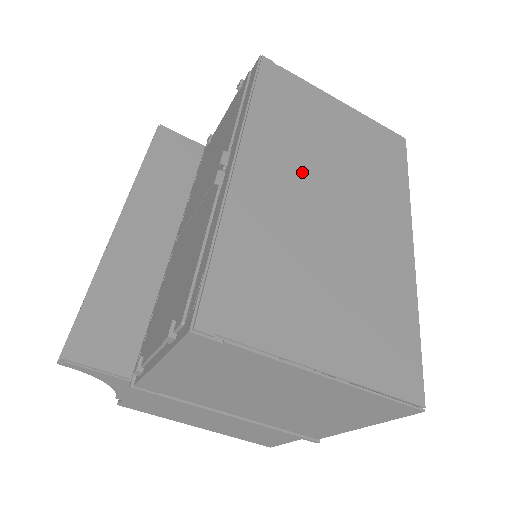
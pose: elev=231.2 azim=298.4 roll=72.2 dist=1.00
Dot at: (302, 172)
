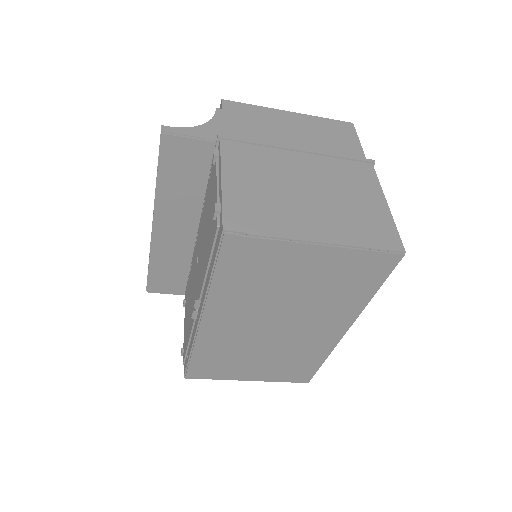
Dot at: (255, 315)
